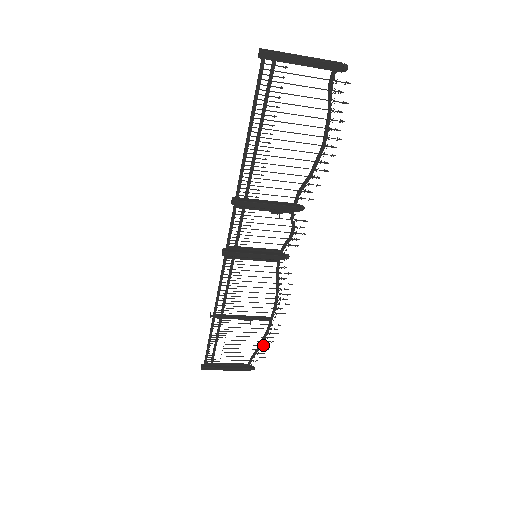
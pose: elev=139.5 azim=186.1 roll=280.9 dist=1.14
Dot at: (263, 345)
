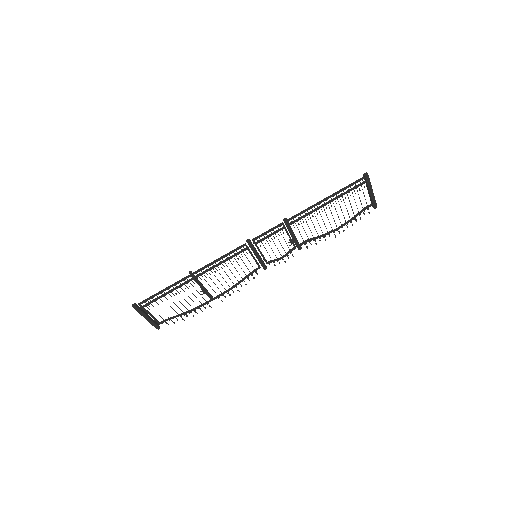
Dot at: (186, 314)
